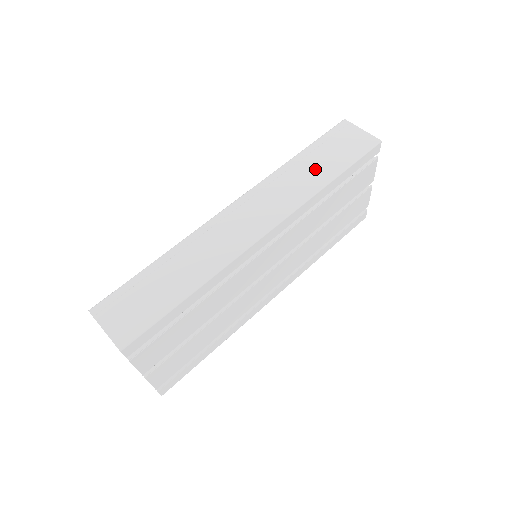
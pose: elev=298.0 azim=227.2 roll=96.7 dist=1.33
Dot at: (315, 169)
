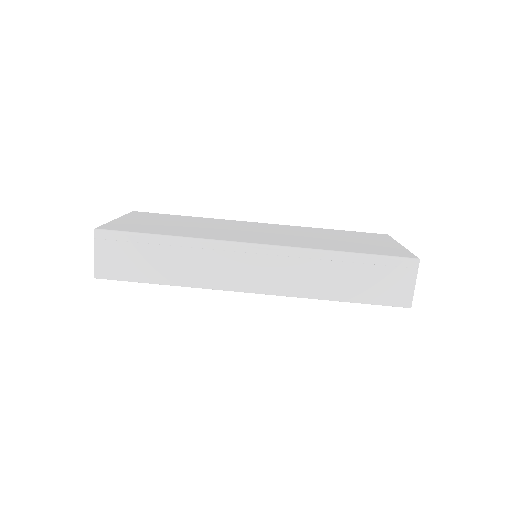
Dot at: (340, 280)
